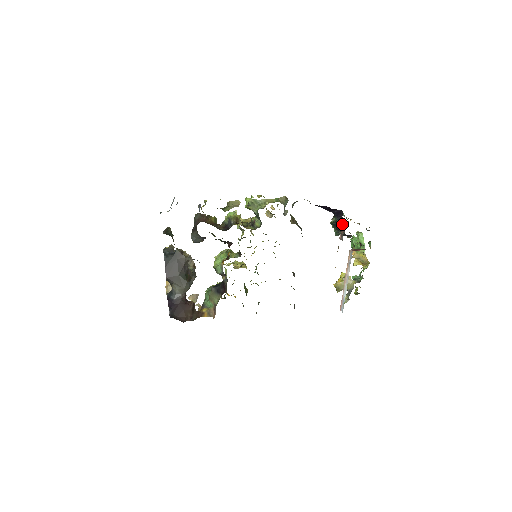
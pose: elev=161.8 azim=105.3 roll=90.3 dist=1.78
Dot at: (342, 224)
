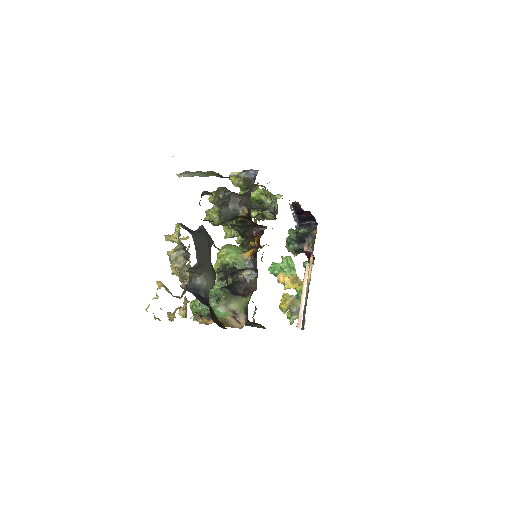
Dot at: (308, 236)
